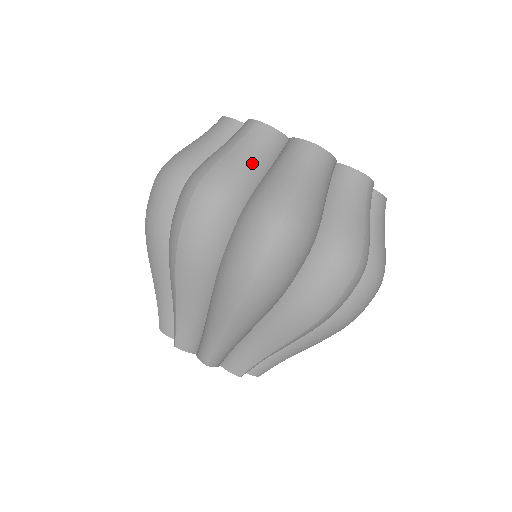
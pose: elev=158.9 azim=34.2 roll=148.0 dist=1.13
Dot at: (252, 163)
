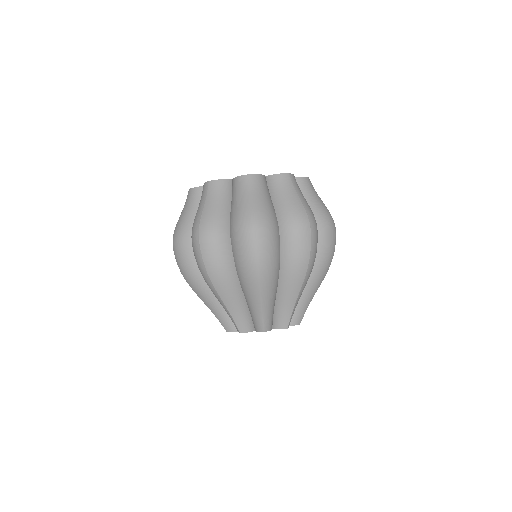
Dot at: (190, 212)
